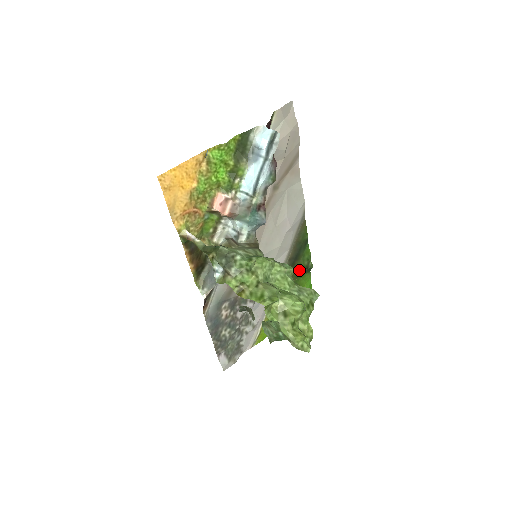
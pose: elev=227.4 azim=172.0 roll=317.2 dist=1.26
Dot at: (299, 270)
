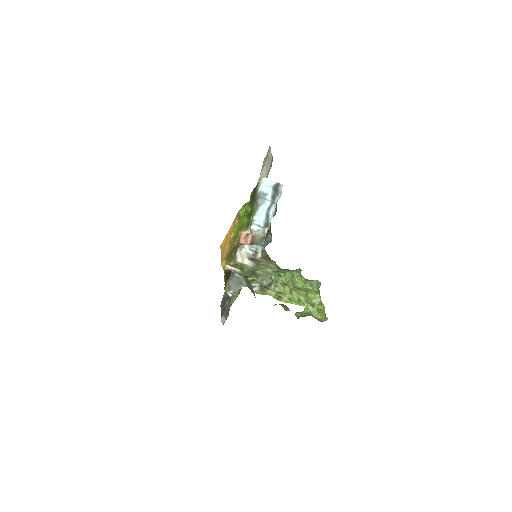
Dot at: occluded
